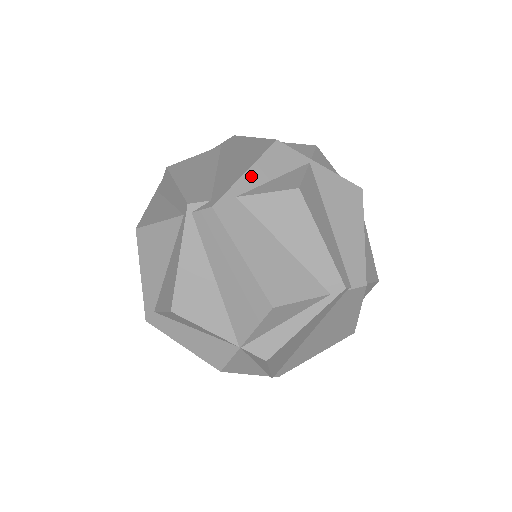
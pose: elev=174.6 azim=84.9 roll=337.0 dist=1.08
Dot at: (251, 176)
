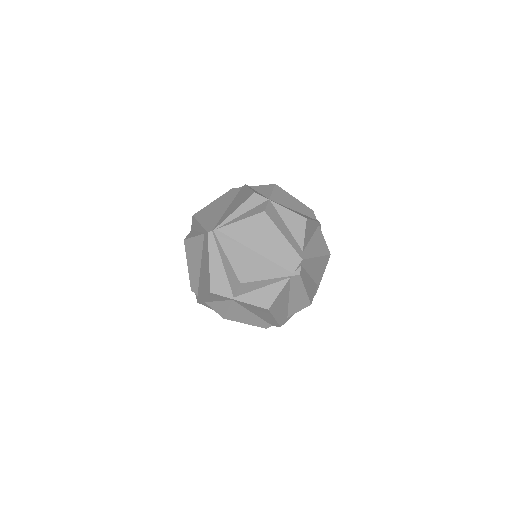
Dot at: (207, 299)
